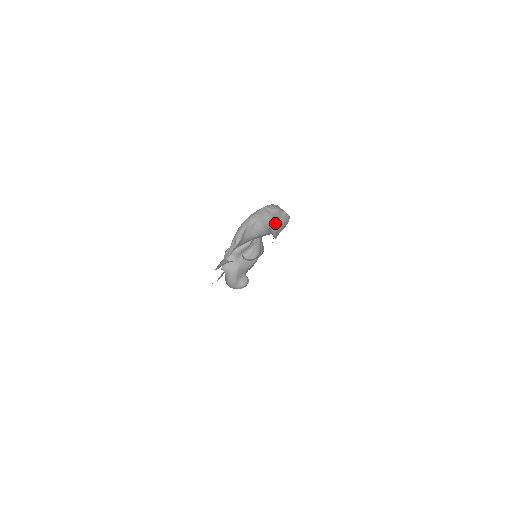
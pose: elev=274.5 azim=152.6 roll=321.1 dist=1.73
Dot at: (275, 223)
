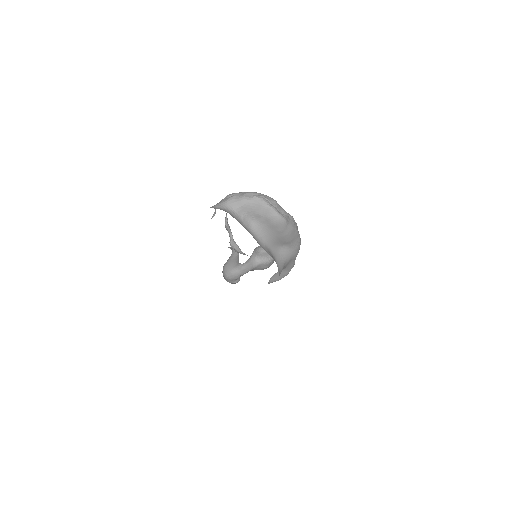
Dot at: (256, 214)
